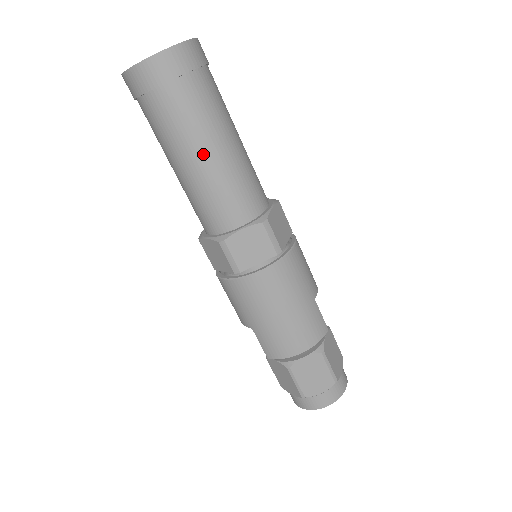
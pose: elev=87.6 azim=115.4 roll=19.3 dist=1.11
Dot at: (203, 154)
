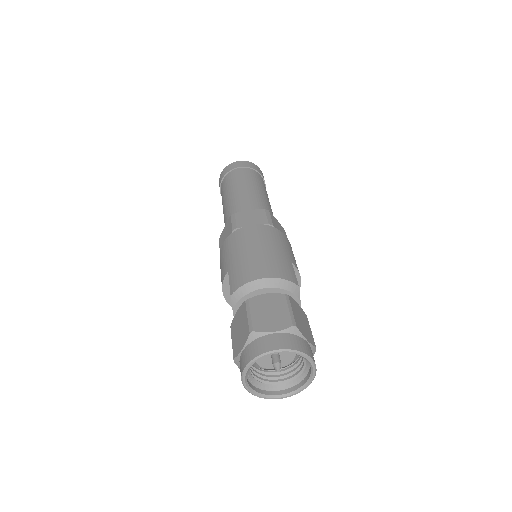
Dot at: (243, 187)
